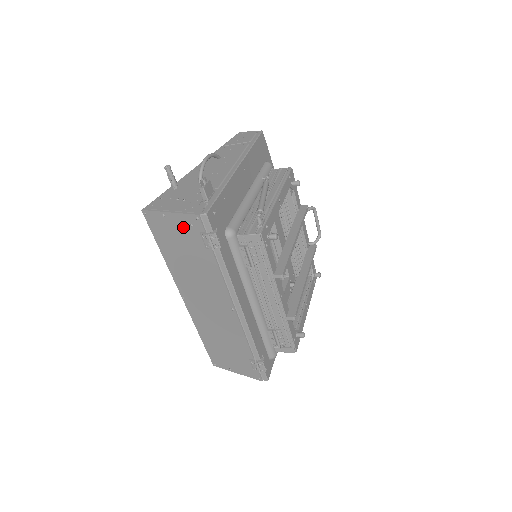
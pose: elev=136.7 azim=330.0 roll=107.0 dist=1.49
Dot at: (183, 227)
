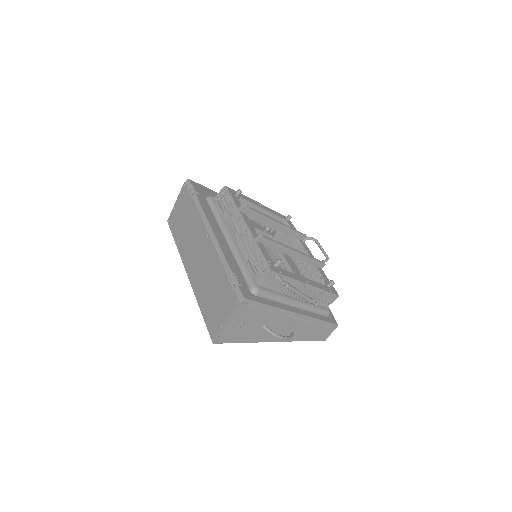
Dot at: (181, 202)
